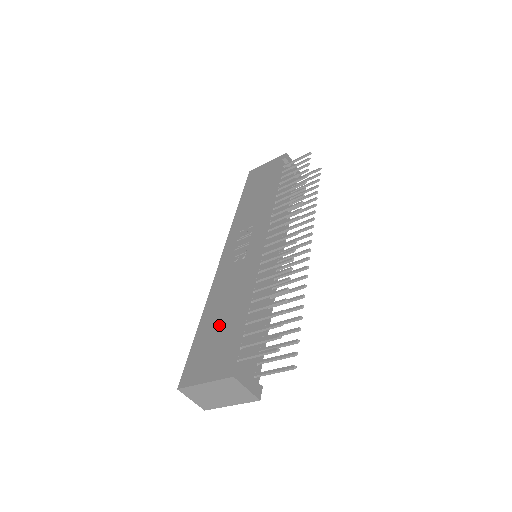
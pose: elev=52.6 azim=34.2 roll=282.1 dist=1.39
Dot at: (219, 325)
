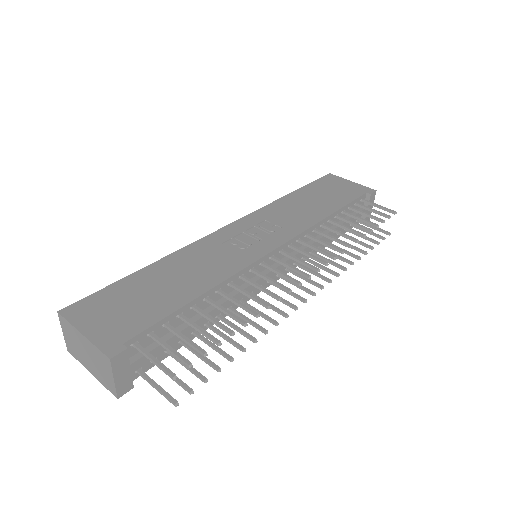
Dot at: (155, 290)
